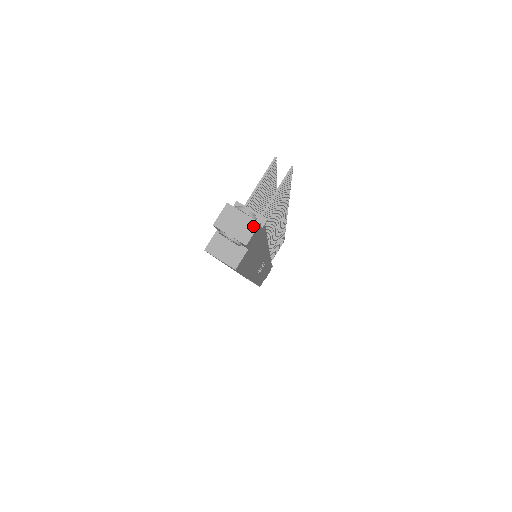
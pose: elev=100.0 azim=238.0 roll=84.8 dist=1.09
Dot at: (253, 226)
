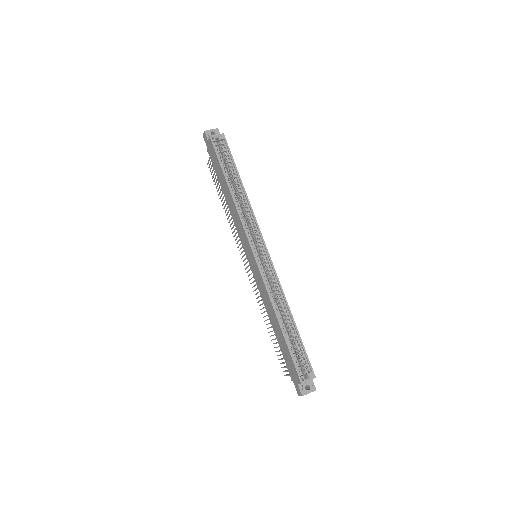
Dot at: occluded
